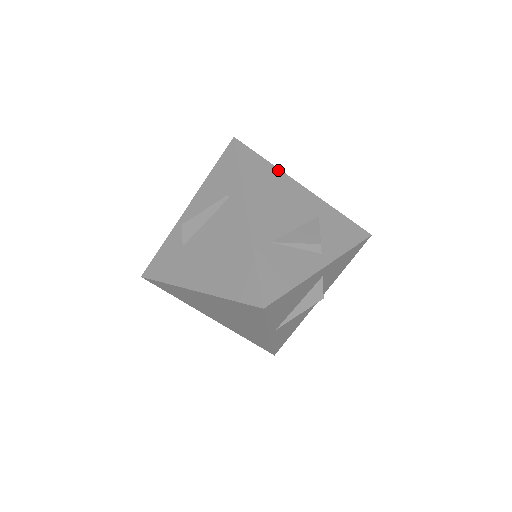
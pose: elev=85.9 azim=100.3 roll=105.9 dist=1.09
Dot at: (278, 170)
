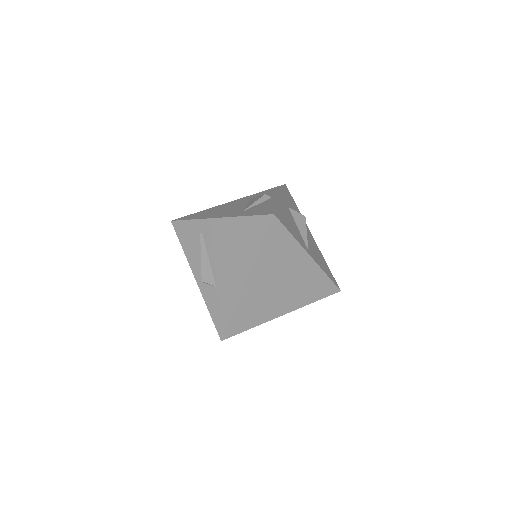
Dot at: (208, 209)
